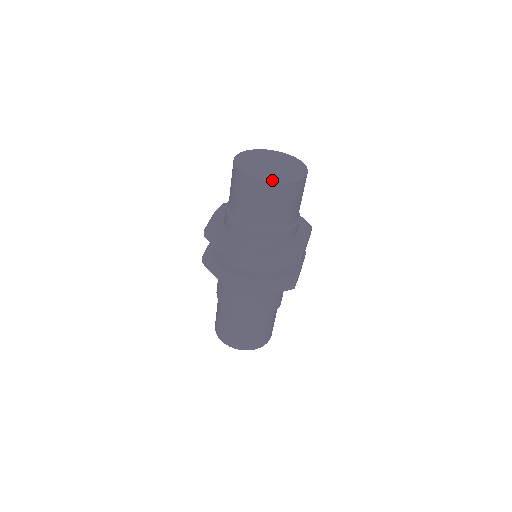
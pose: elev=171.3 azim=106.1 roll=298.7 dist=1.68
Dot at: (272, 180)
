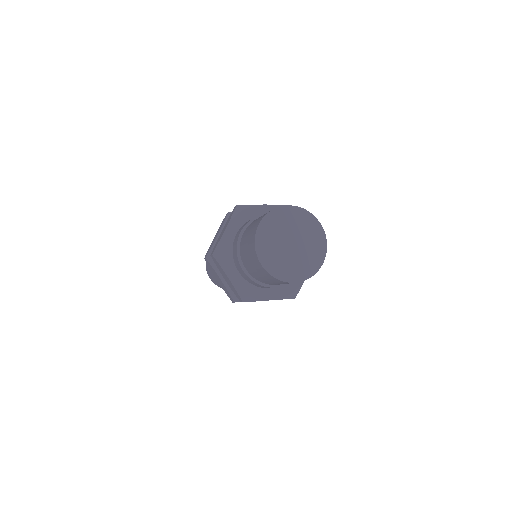
Dot at: (287, 278)
